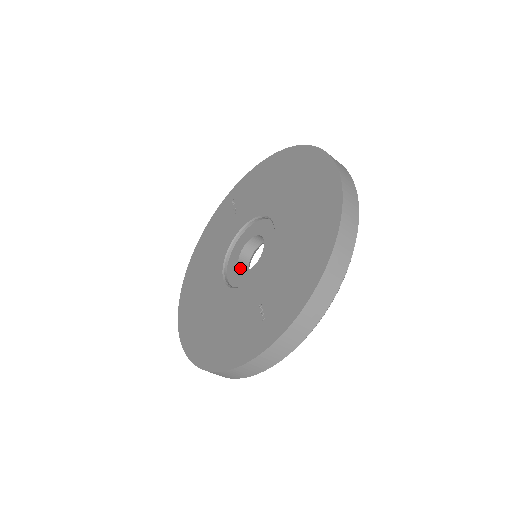
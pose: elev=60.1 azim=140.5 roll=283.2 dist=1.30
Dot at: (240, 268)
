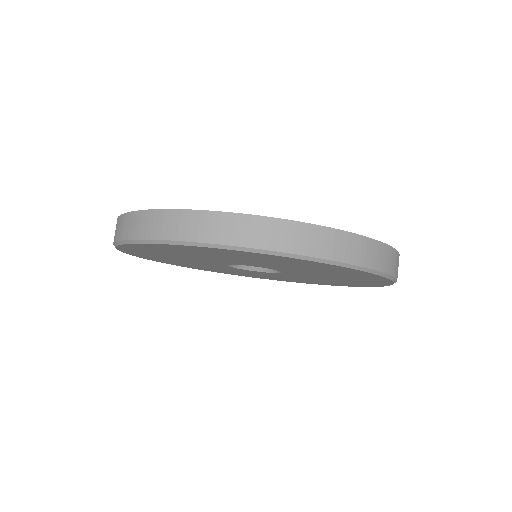
Dot at: occluded
